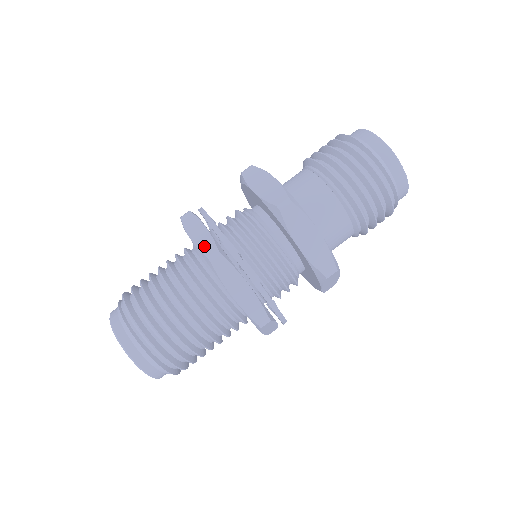
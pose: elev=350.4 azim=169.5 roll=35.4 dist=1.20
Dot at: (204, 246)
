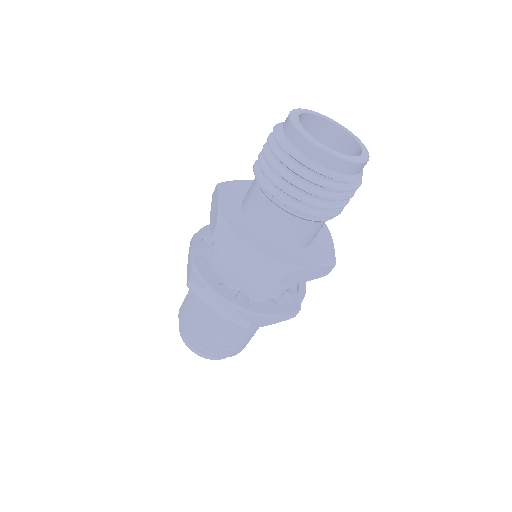
Dot at: (188, 273)
